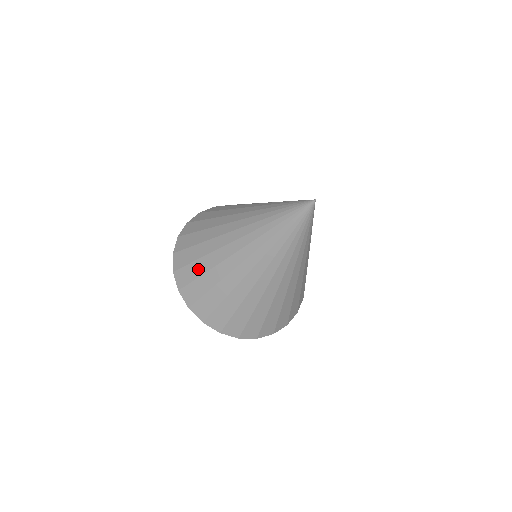
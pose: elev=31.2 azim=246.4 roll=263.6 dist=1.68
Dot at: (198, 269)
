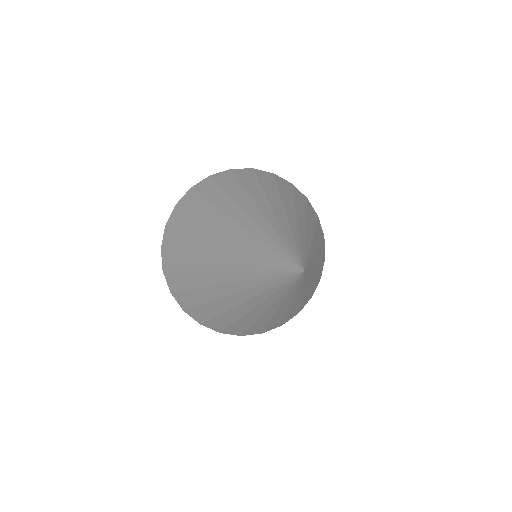
Dot at: (181, 263)
